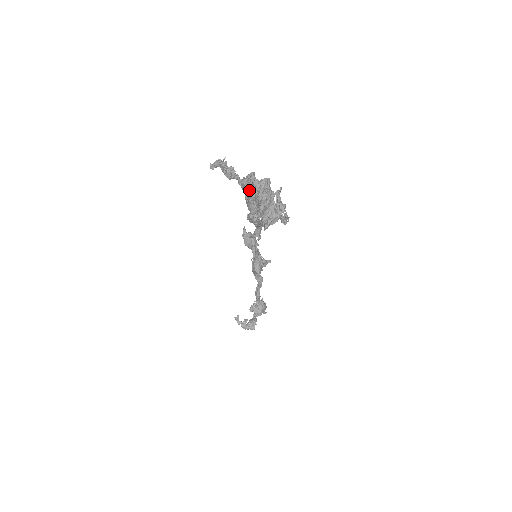
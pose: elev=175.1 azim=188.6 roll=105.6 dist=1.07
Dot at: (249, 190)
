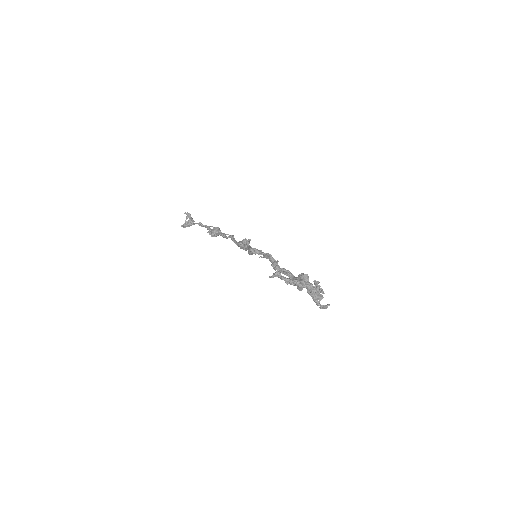
Dot at: occluded
